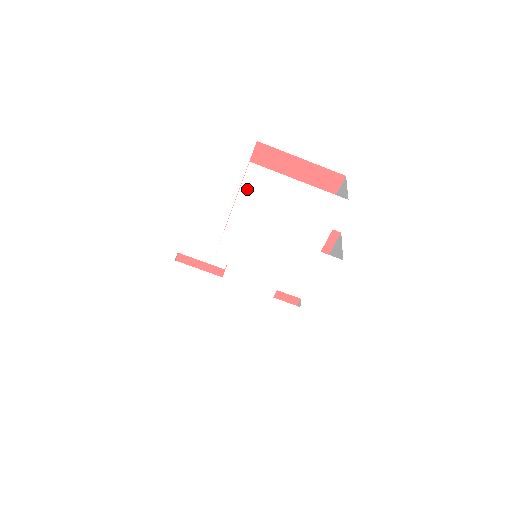
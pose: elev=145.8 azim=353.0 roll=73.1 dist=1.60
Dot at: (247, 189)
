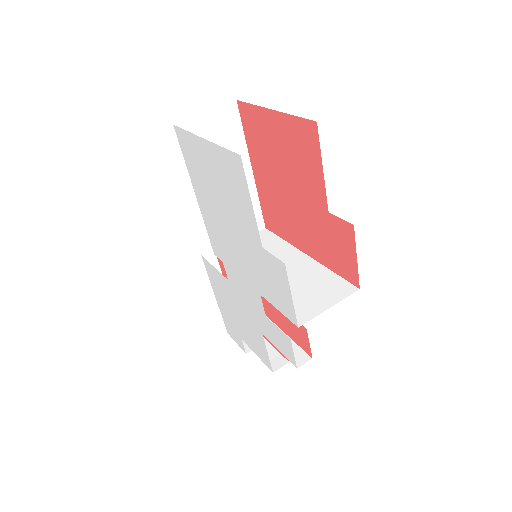
Dot at: (188, 161)
